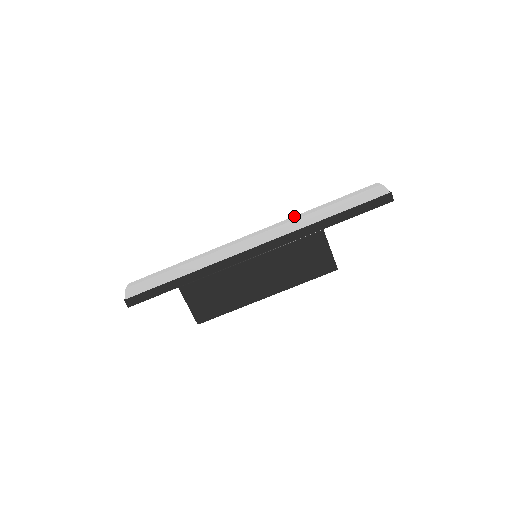
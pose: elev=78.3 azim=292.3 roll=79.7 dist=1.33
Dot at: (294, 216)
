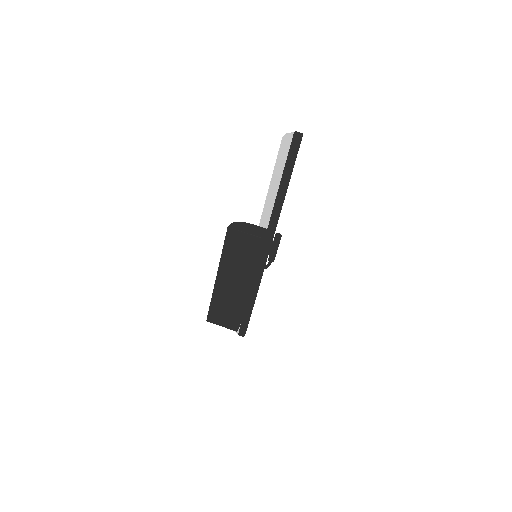
Dot at: occluded
